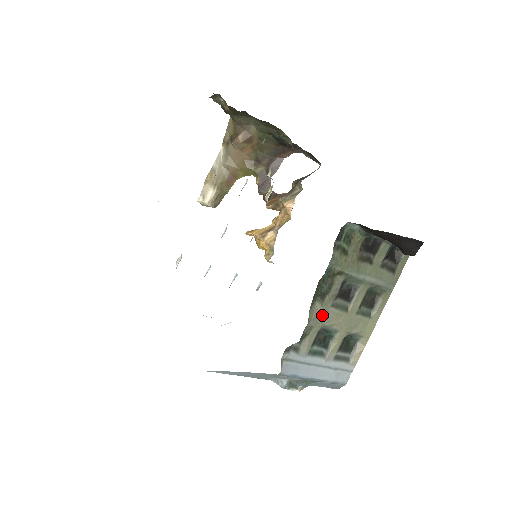
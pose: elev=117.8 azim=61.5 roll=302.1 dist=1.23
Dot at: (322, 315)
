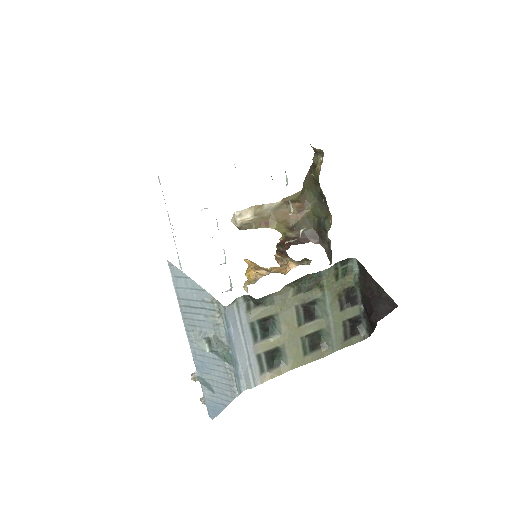
Dot at: (286, 304)
